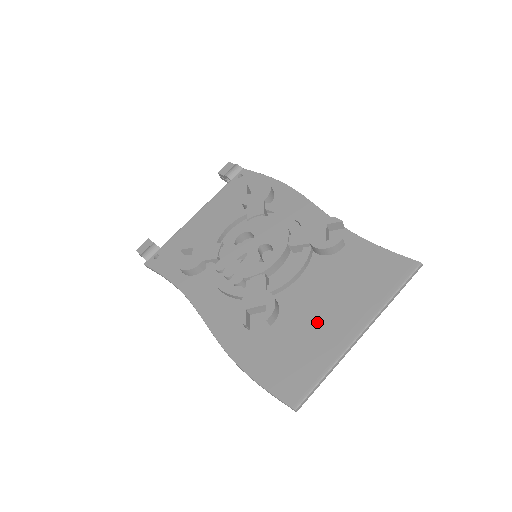
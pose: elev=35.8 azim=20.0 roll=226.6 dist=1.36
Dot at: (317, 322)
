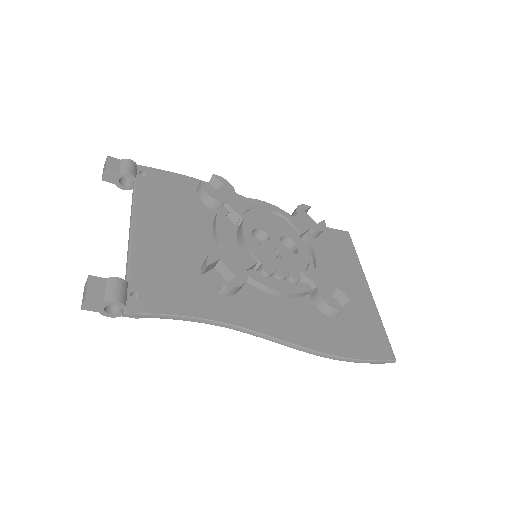
Dot at: occluded
